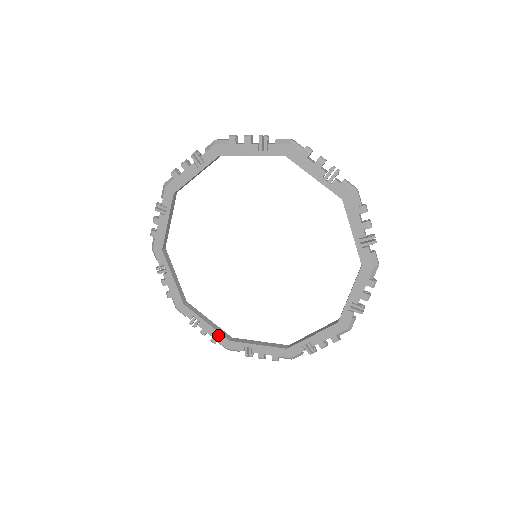
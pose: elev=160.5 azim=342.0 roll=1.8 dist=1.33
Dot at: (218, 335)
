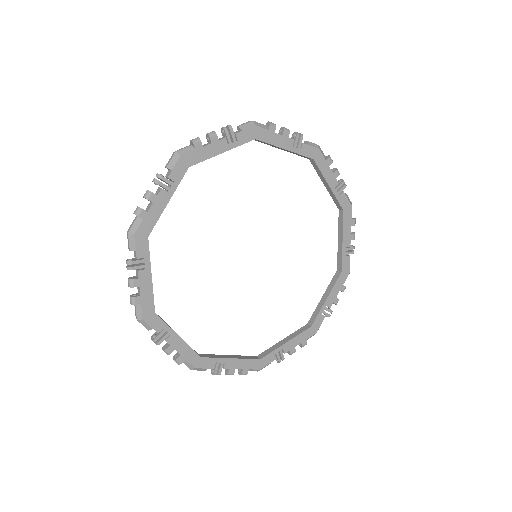
Dot at: (189, 351)
